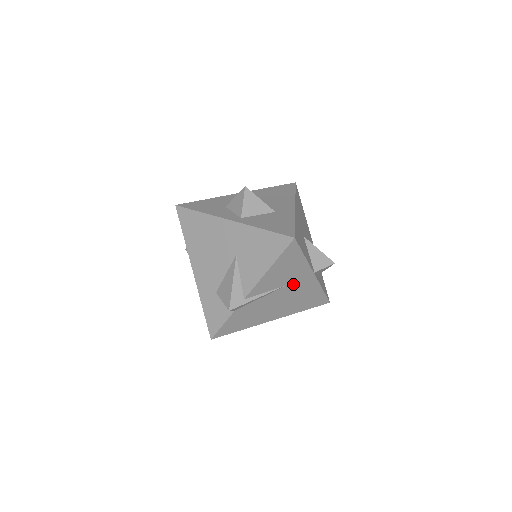
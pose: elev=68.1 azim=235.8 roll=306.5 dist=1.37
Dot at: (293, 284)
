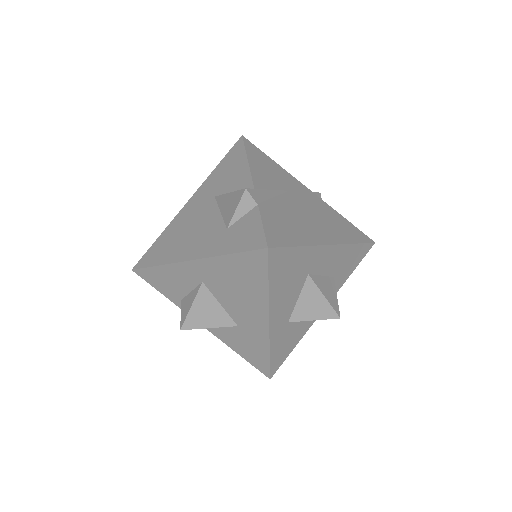
Dot at: (297, 193)
